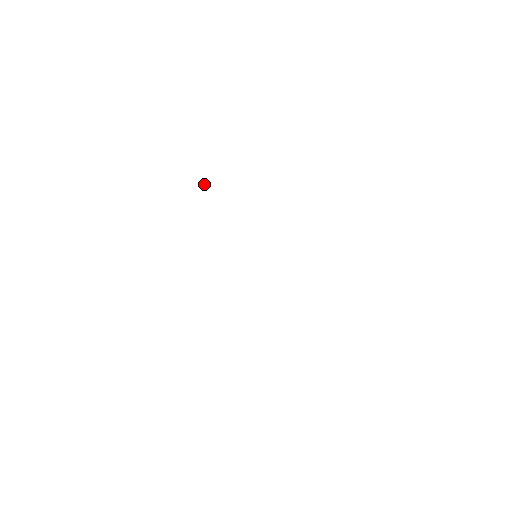
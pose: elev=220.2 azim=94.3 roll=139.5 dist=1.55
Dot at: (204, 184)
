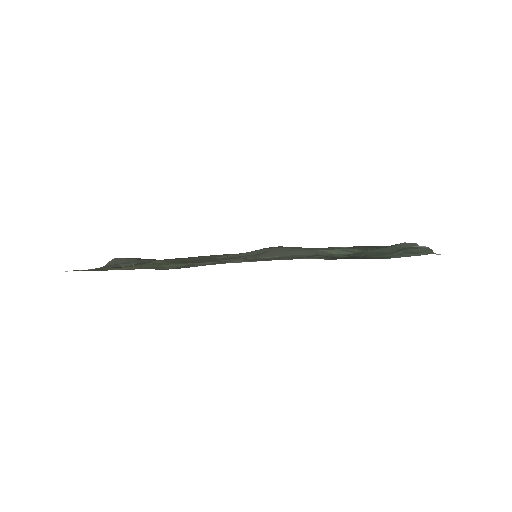
Dot at: occluded
